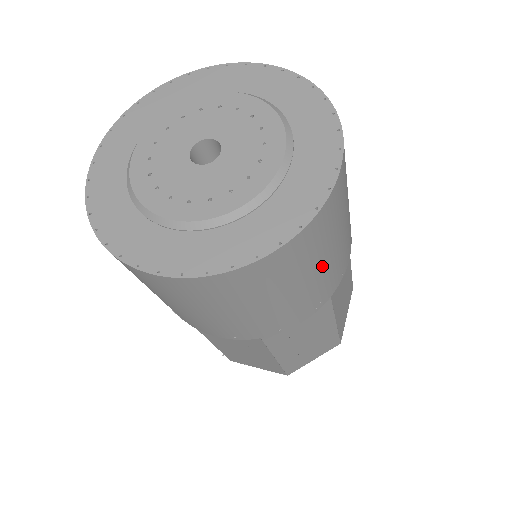
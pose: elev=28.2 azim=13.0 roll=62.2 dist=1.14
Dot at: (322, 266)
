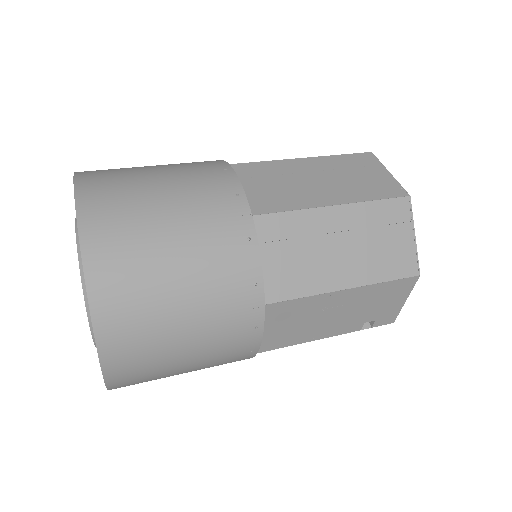
Dot at: occluded
